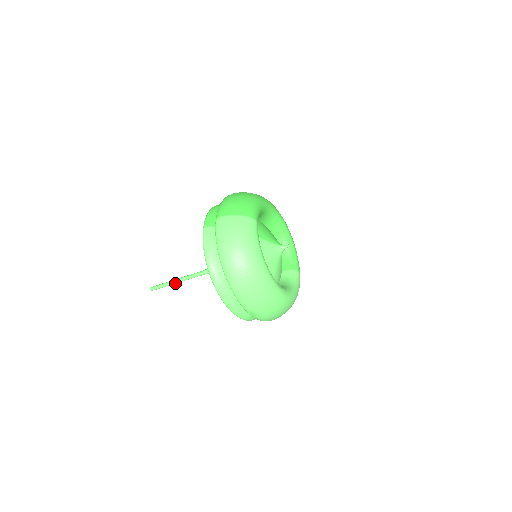
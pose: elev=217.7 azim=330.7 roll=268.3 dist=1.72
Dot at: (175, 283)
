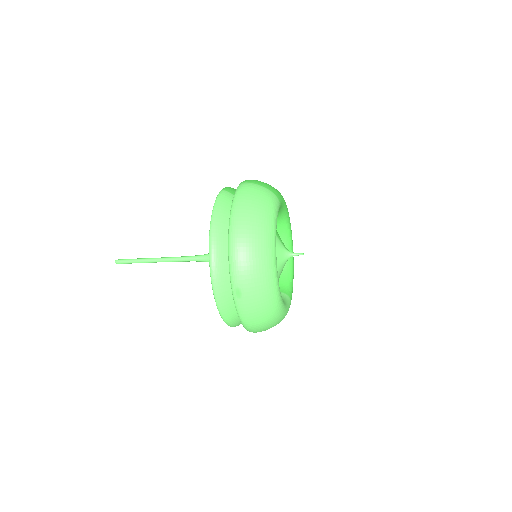
Dot at: (148, 261)
